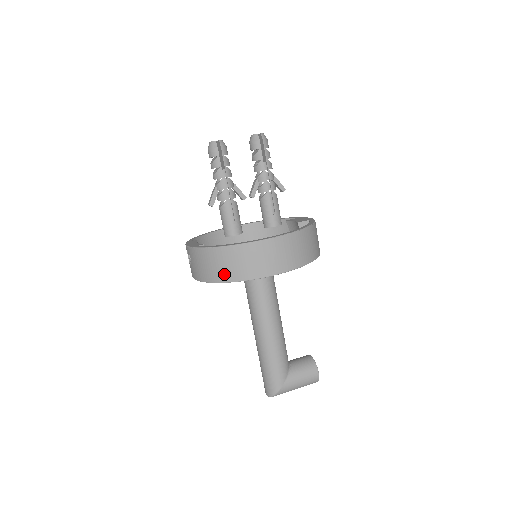
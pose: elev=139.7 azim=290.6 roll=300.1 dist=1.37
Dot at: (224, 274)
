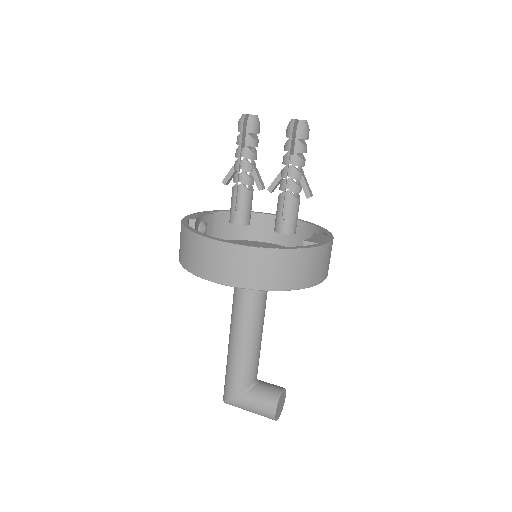
Dot at: (183, 257)
